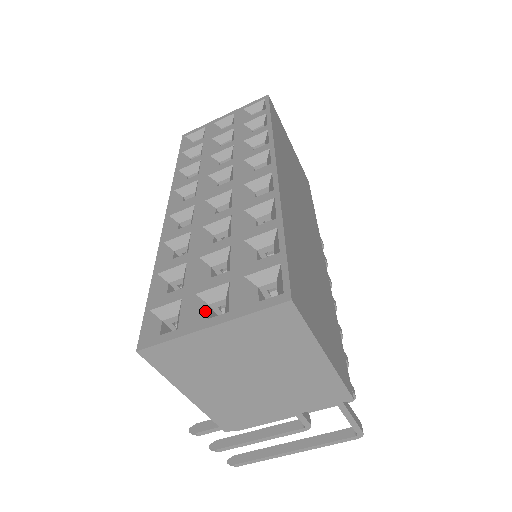
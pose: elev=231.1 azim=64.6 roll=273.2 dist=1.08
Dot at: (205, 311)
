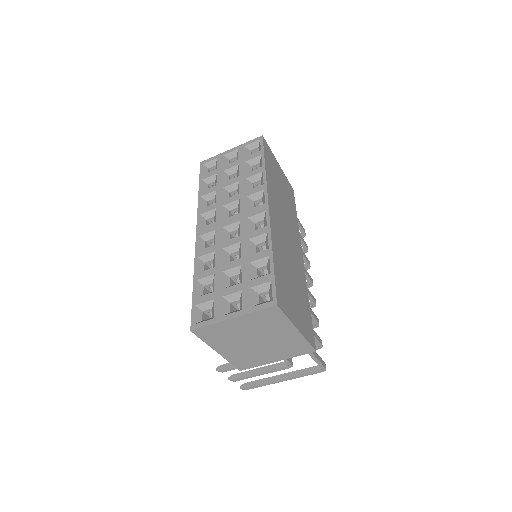
Dot at: (228, 307)
